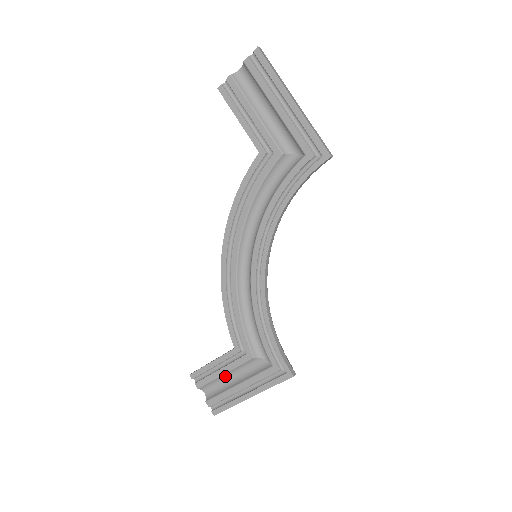
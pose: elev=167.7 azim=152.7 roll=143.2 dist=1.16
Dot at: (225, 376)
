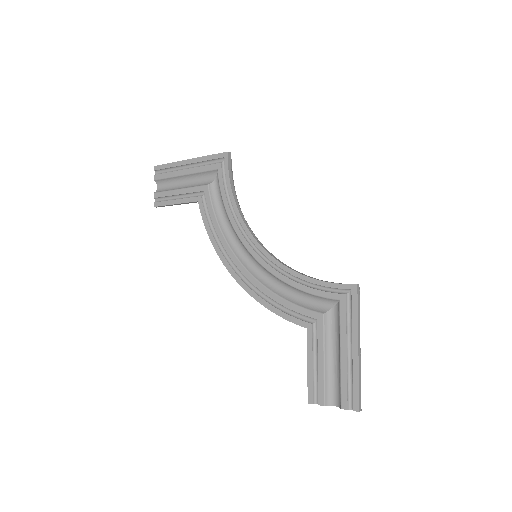
Dot at: (328, 364)
